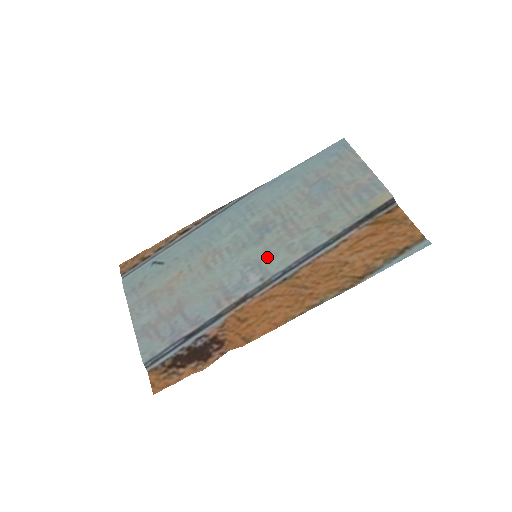
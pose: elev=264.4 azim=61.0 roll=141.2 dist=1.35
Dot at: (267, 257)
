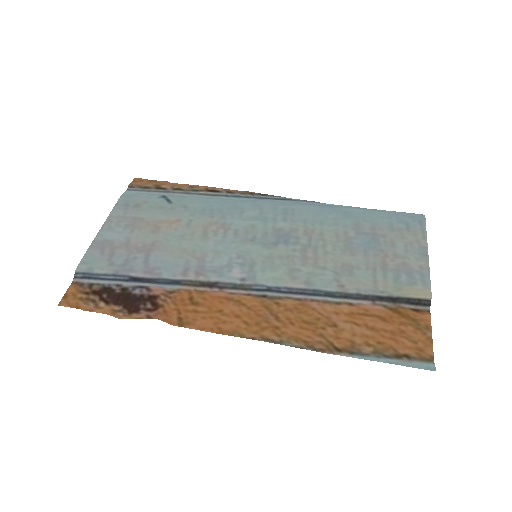
Dot at: (265, 264)
